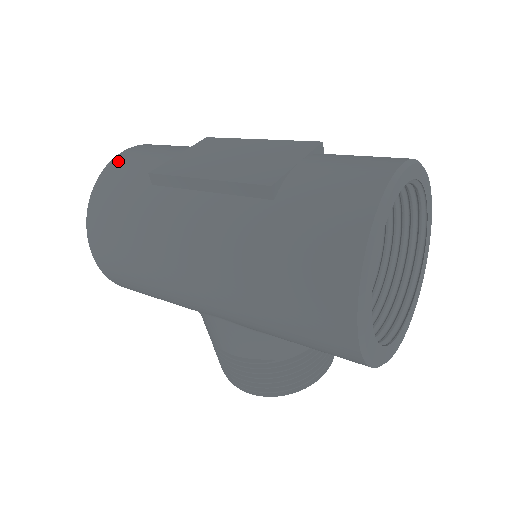
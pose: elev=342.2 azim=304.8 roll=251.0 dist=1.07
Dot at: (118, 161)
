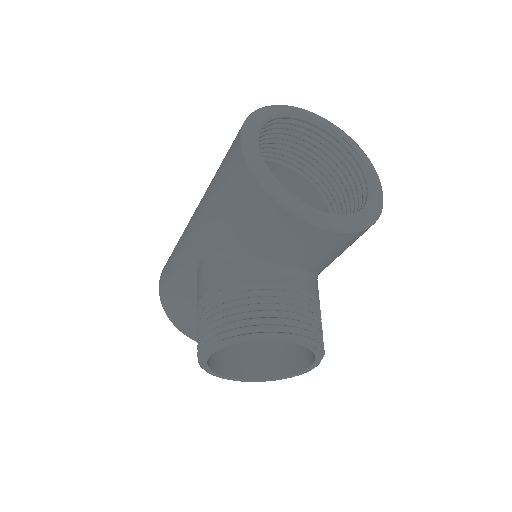
Dot at: occluded
